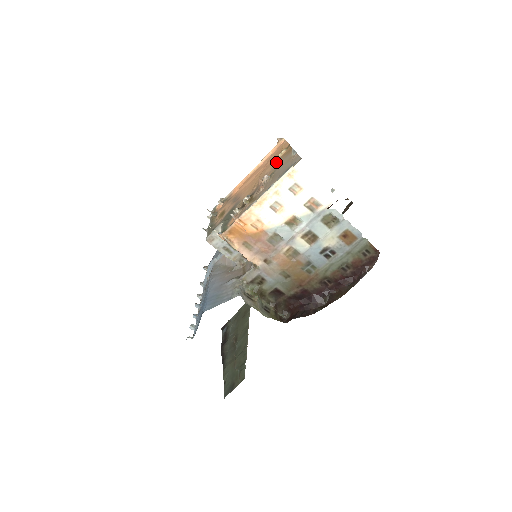
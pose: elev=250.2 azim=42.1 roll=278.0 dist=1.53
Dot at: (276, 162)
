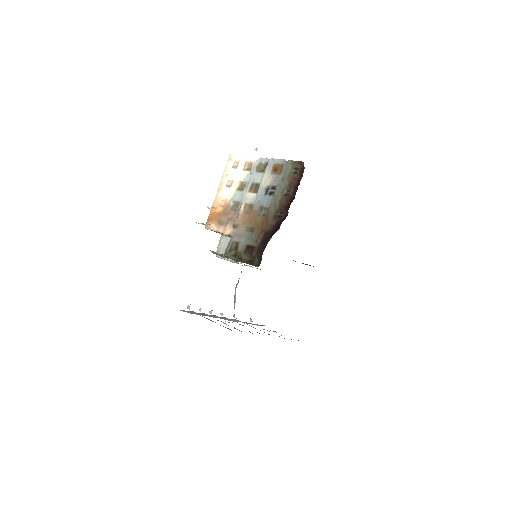
Dot at: occluded
